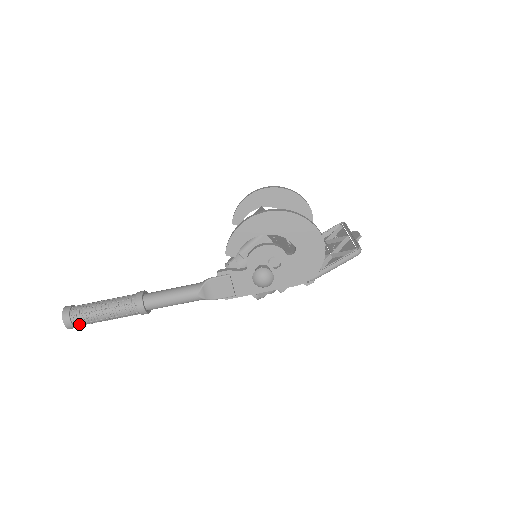
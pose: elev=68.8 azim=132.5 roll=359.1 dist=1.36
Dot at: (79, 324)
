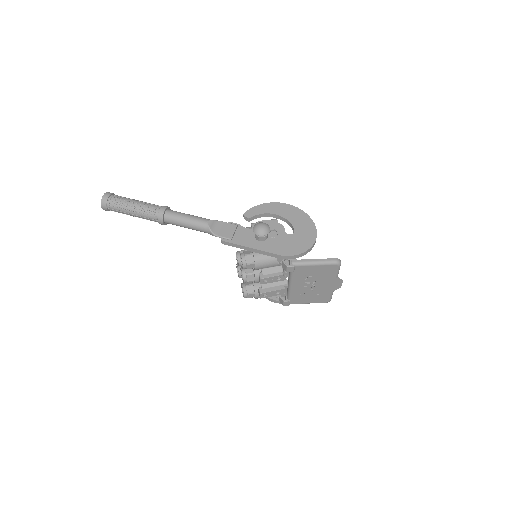
Dot at: (111, 202)
